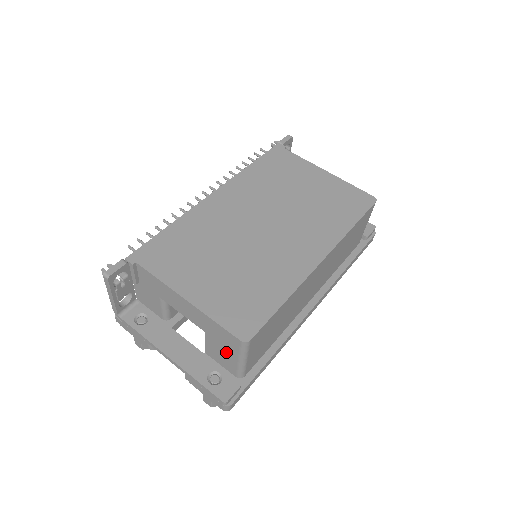
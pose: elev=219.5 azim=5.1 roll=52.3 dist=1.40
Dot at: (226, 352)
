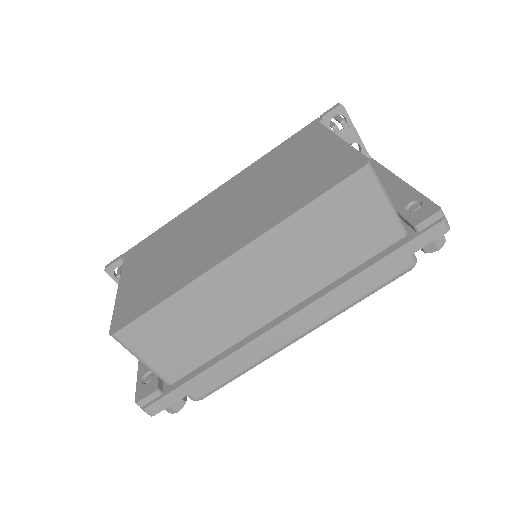
Dot at: occluded
